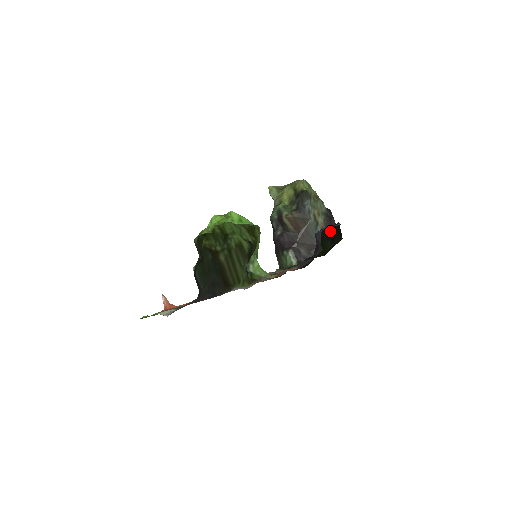
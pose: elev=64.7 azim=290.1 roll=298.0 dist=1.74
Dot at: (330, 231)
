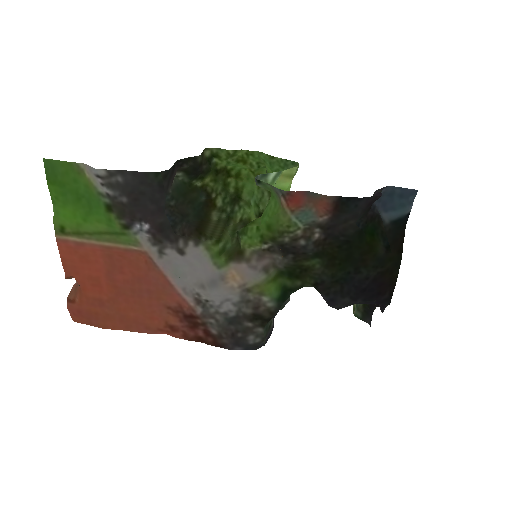
Dot at: (389, 230)
